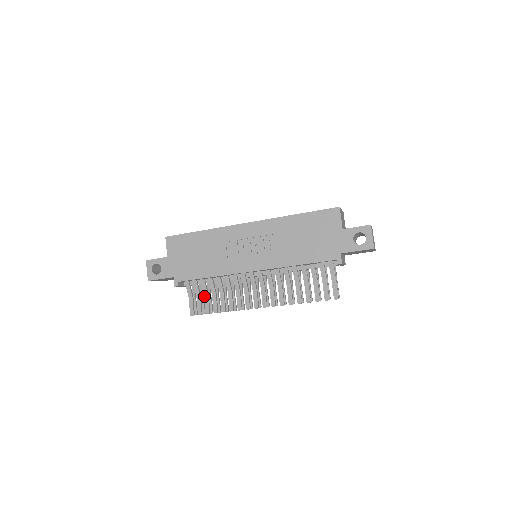
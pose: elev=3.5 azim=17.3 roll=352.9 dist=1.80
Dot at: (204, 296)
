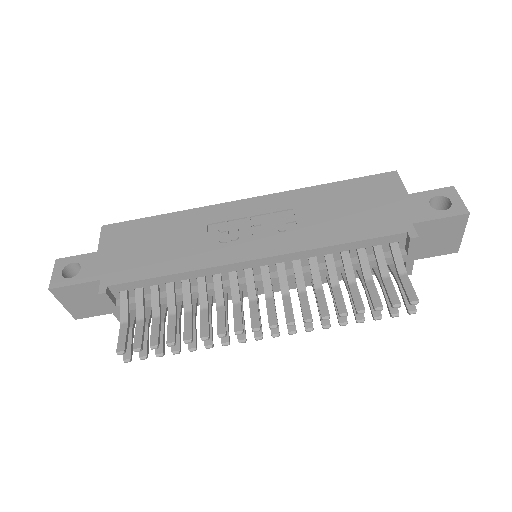
Dot at: (152, 318)
